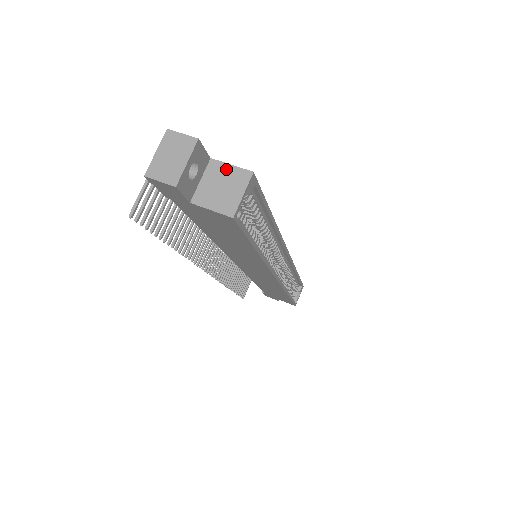
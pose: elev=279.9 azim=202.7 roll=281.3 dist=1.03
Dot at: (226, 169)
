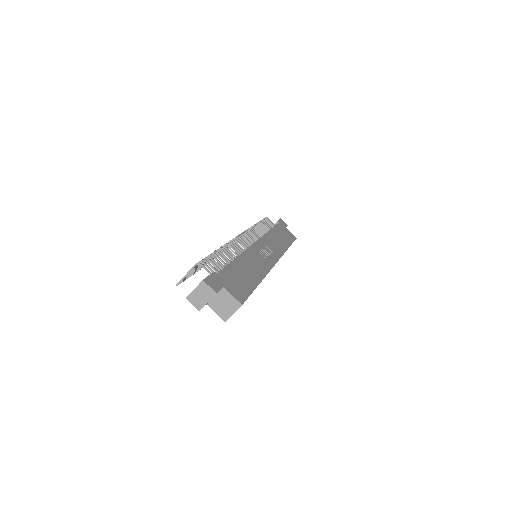
Dot at: (229, 297)
